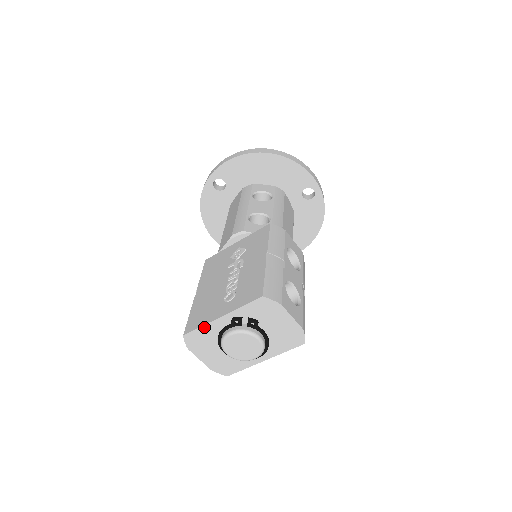
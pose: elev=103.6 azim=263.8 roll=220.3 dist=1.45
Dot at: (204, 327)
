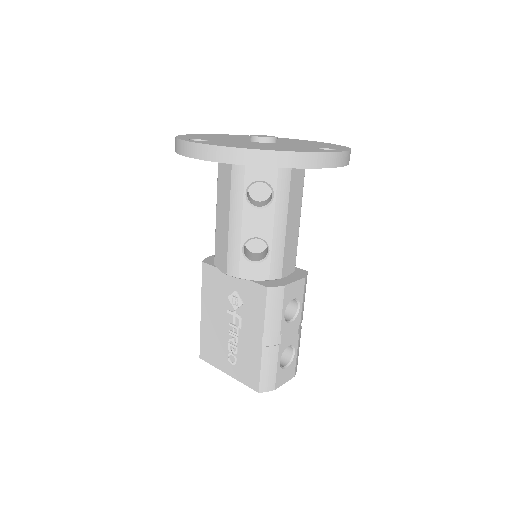
Dot at: (215, 366)
